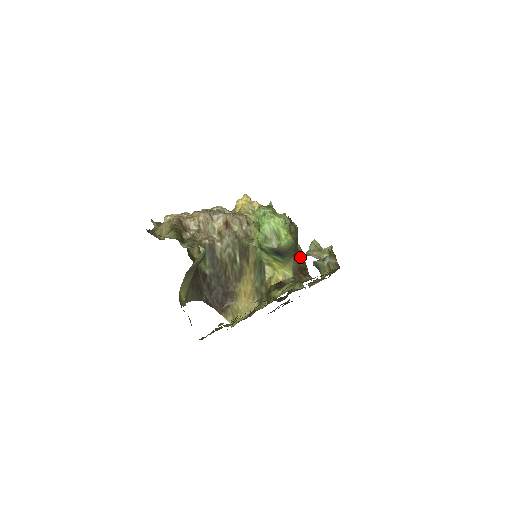
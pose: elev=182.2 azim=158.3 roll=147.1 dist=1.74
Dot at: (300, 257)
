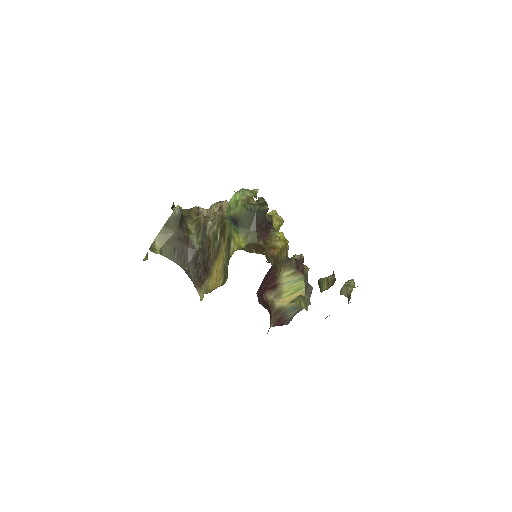
Dot at: (268, 241)
